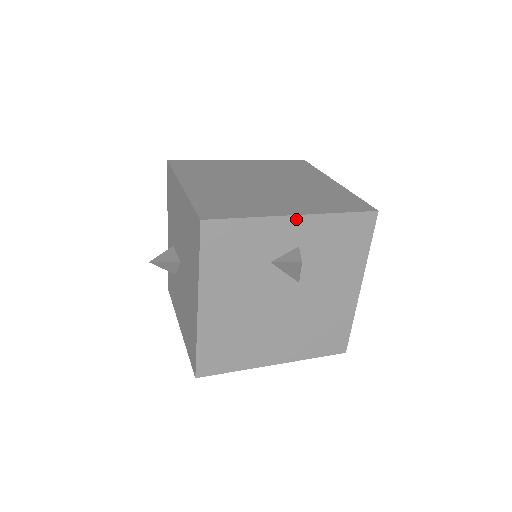
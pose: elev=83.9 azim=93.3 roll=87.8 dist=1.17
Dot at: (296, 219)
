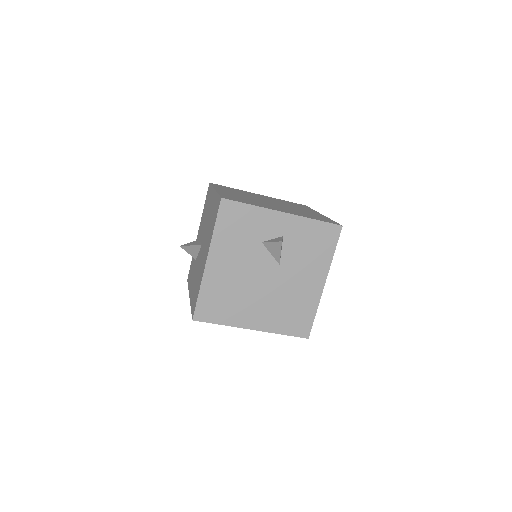
Dot at: (284, 215)
